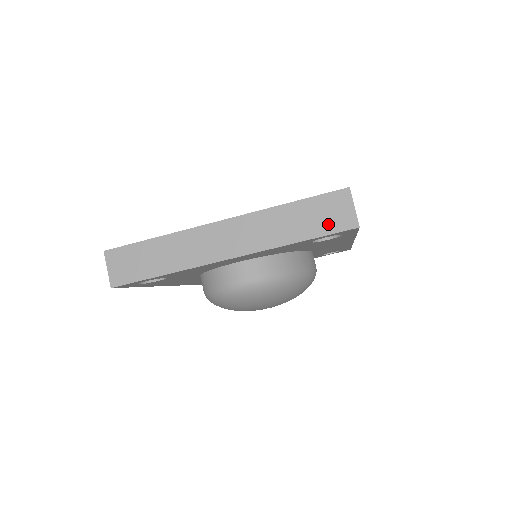
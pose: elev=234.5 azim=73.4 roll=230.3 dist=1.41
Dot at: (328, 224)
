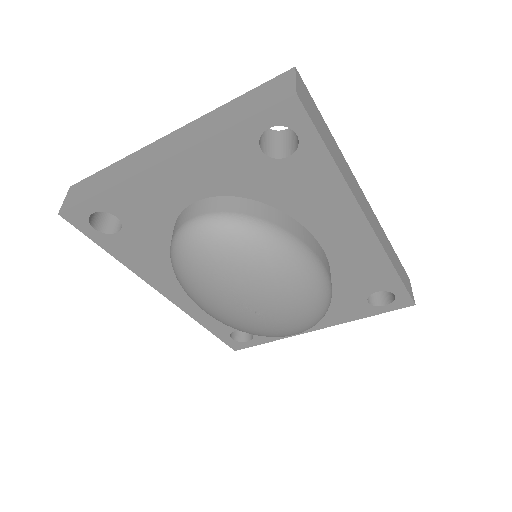
Dot at: (264, 103)
